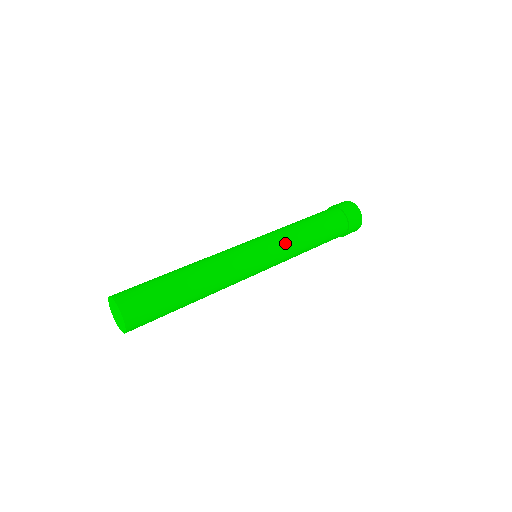
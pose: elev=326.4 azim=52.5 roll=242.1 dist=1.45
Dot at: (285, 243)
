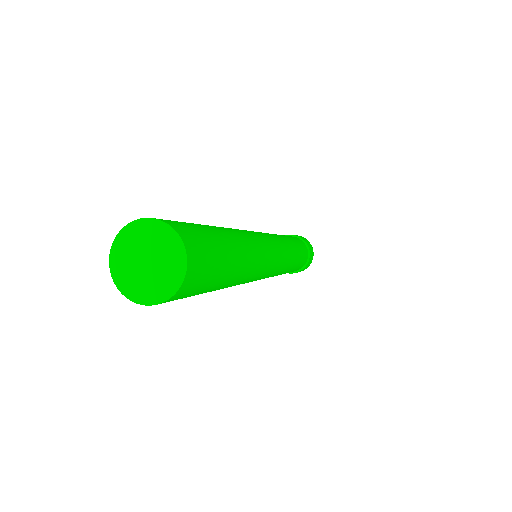
Dot at: (287, 252)
